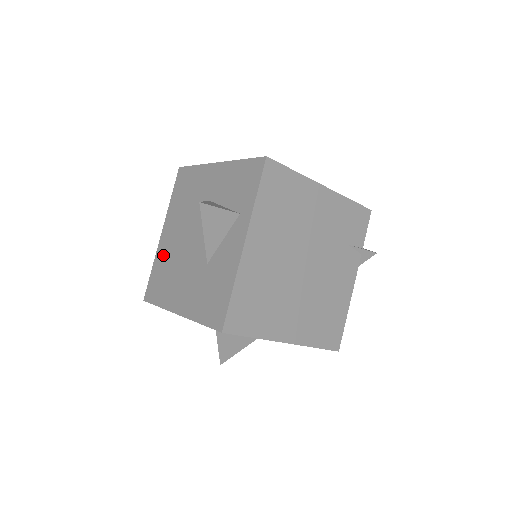
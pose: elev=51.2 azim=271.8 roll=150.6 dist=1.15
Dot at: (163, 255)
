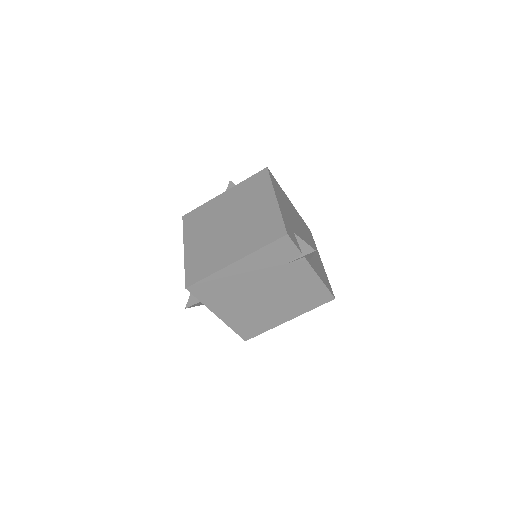
Dot at: occluded
